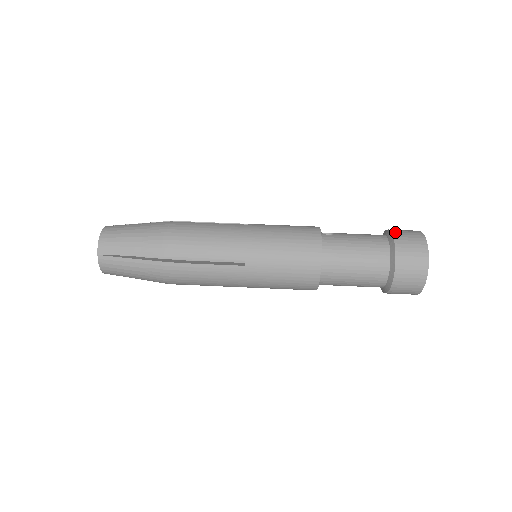
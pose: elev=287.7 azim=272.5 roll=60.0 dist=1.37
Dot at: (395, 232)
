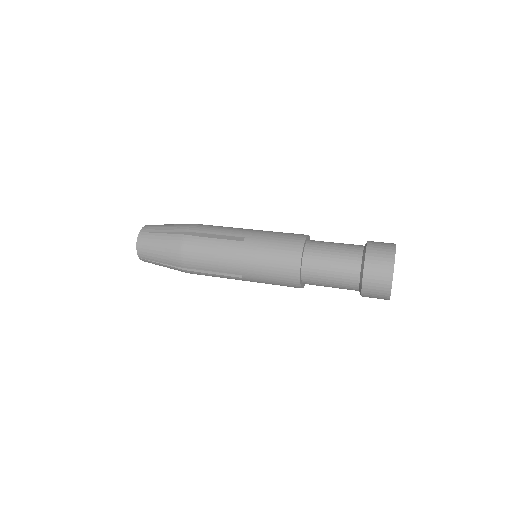
Dot at: occluded
